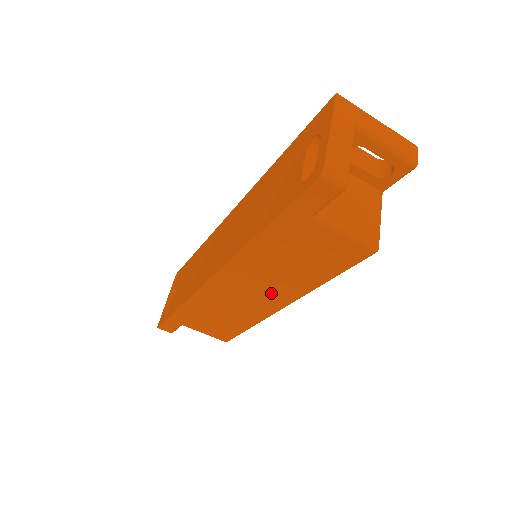
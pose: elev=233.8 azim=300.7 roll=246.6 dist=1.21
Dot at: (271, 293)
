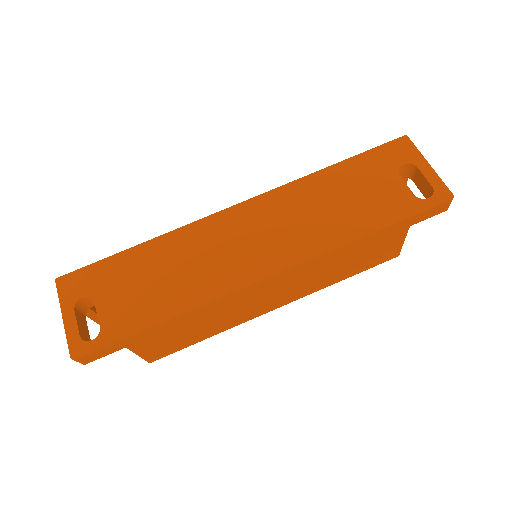
Dot at: (292, 293)
